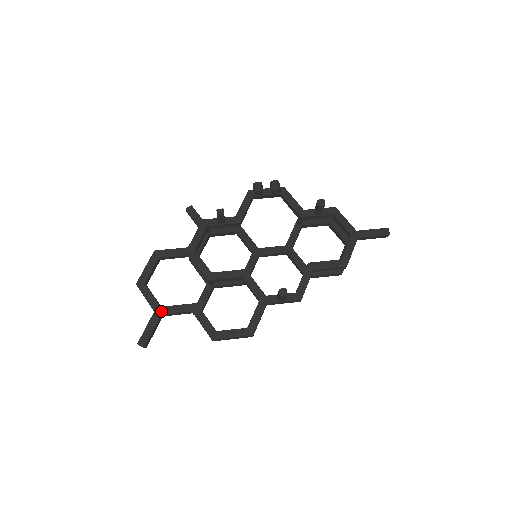
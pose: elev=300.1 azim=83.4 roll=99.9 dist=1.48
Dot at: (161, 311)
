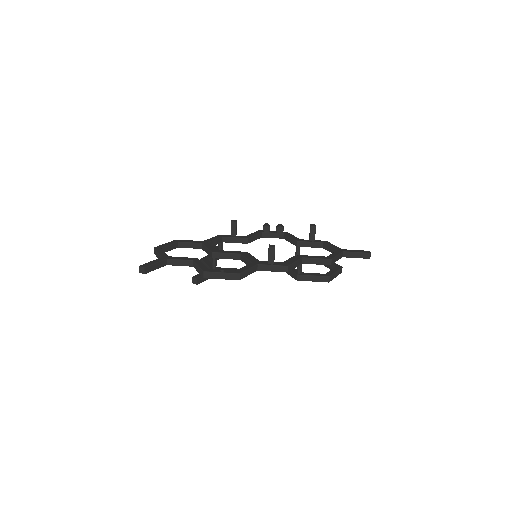
Dot at: (167, 257)
